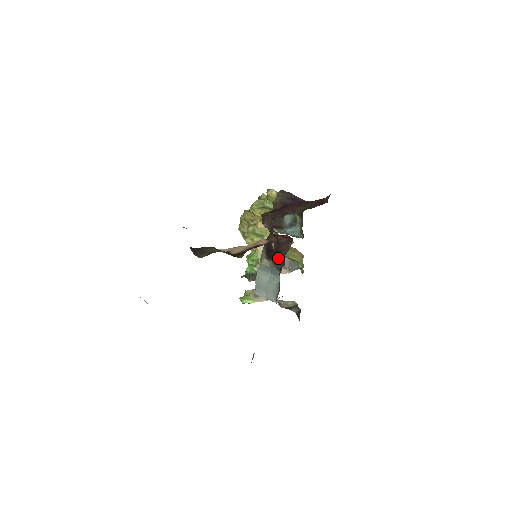
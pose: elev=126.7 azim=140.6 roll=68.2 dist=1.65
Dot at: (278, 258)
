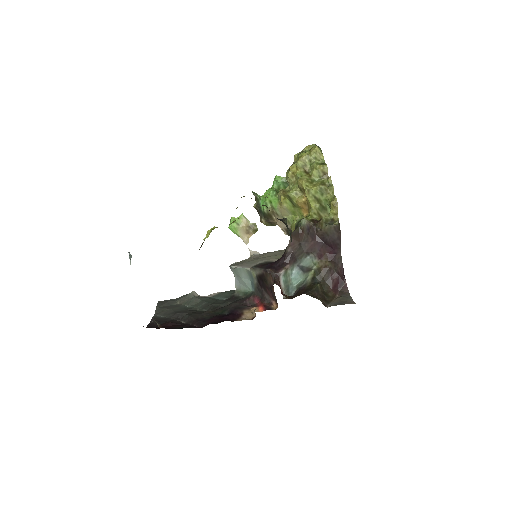
Dot at: (261, 291)
